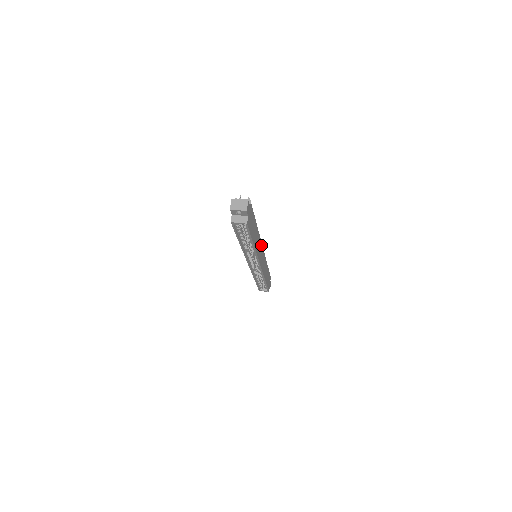
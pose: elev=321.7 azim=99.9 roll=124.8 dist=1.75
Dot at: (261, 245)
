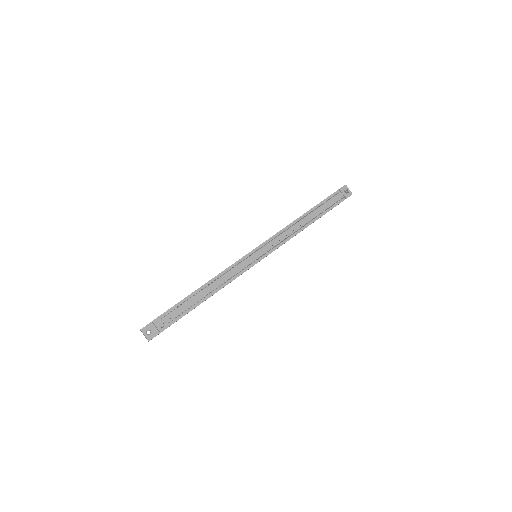
Dot at: occluded
